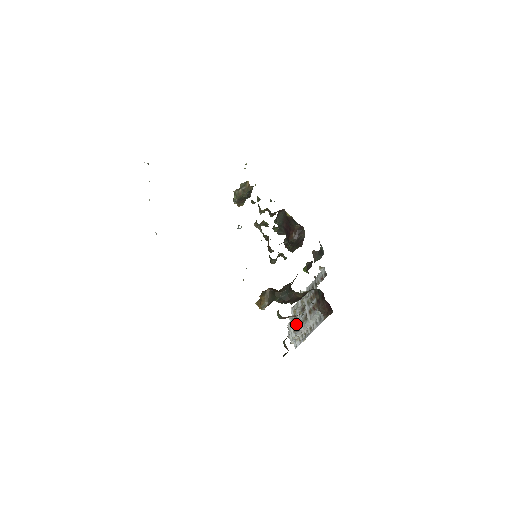
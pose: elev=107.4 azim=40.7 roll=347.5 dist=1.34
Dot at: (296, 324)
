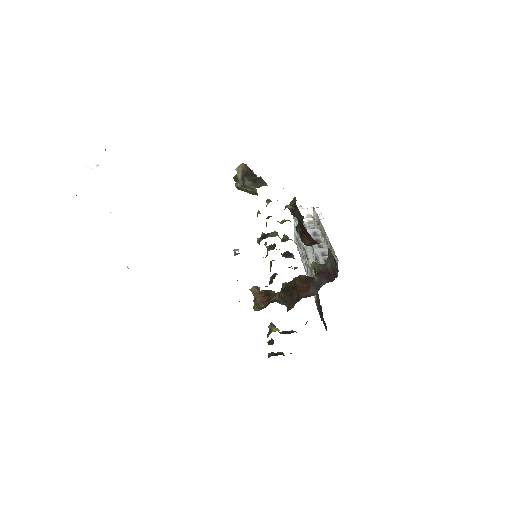
Dot at: (299, 243)
